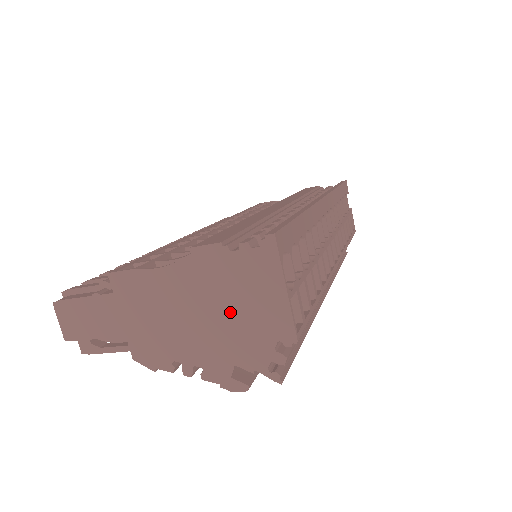
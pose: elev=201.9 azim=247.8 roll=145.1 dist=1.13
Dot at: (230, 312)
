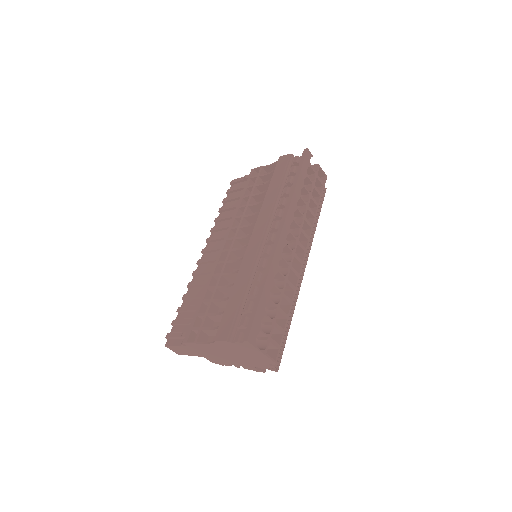
Dot at: (243, 356)
